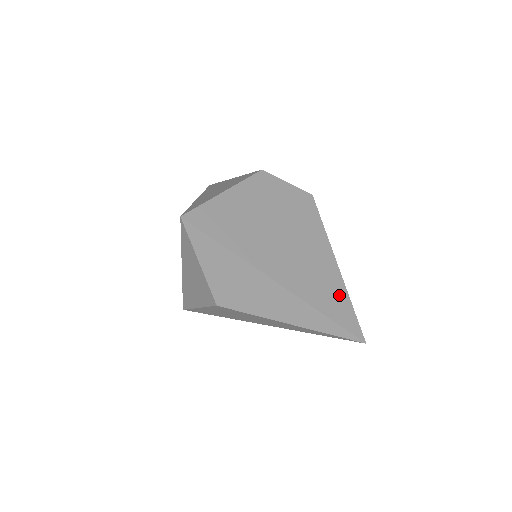
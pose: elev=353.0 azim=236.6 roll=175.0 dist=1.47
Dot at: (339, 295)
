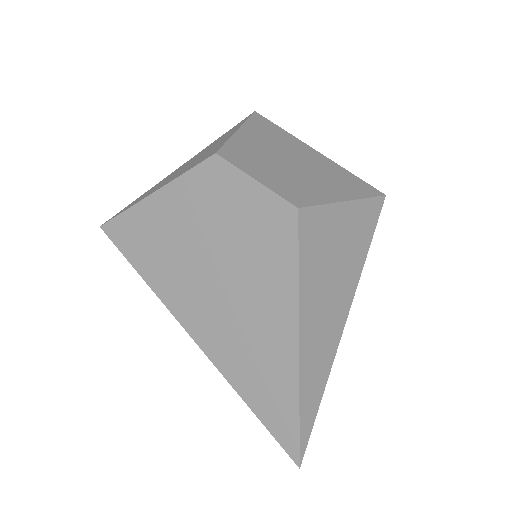
Dot at: (281, 389)
